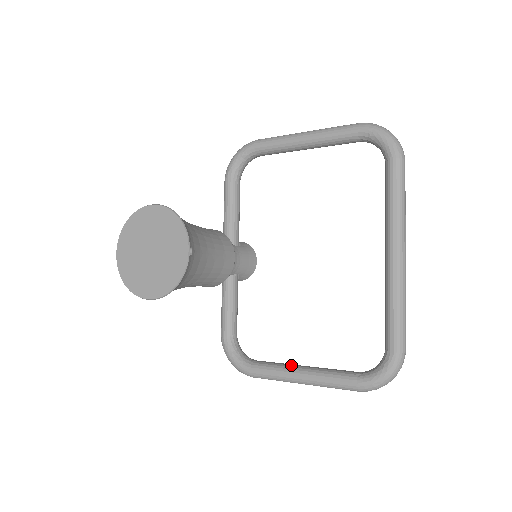
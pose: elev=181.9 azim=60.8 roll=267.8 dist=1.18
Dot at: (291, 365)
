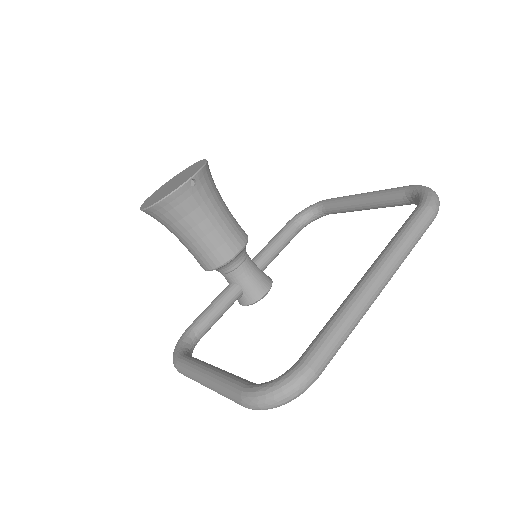
Dot at: occluded
